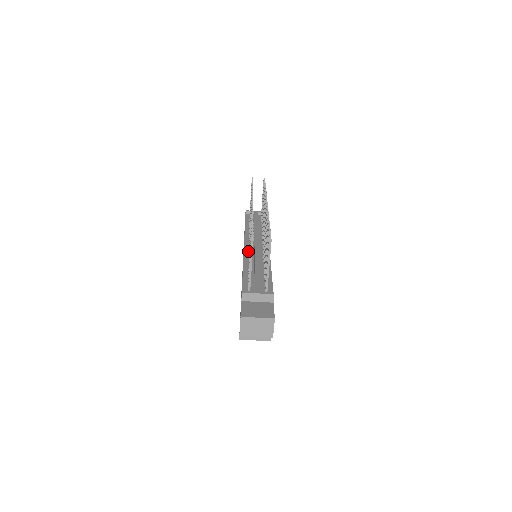
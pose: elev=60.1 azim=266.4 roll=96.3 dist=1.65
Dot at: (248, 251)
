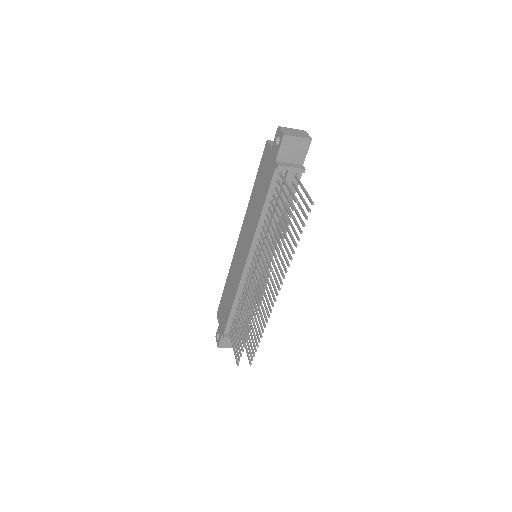
Dot at: (247, 274)
